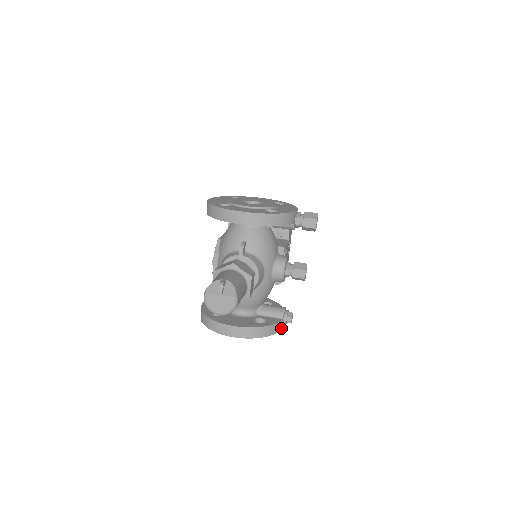
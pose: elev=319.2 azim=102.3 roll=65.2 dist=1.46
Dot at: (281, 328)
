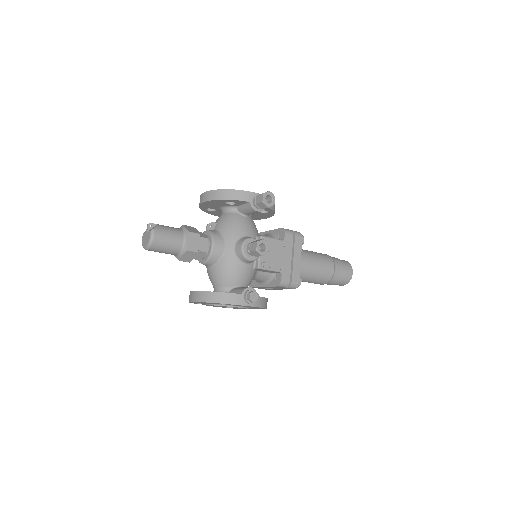
Dot at: (240, 304)
